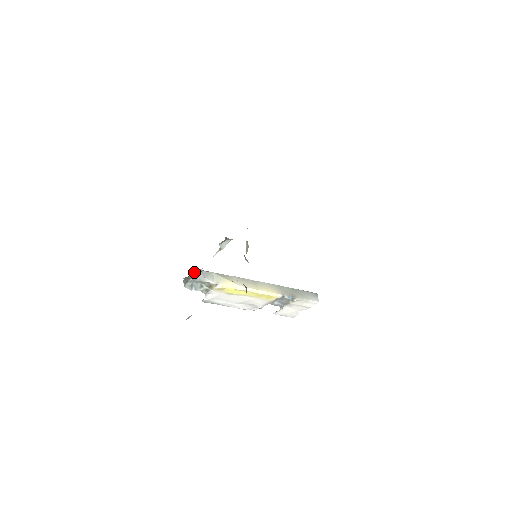
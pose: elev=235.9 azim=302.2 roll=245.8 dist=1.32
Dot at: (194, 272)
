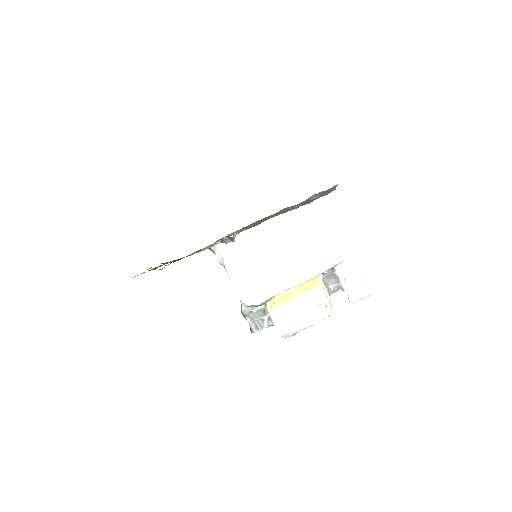
Dot at: (241, 310)
